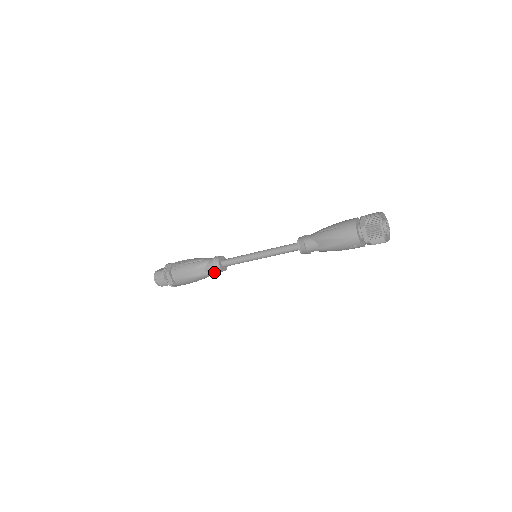
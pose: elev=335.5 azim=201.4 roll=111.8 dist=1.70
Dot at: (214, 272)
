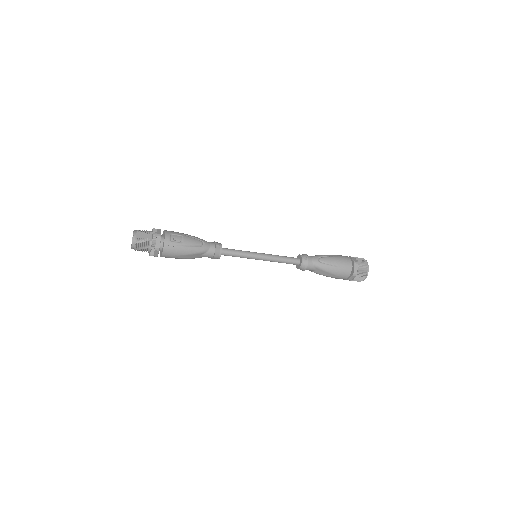
Dot at: (208, 257)
